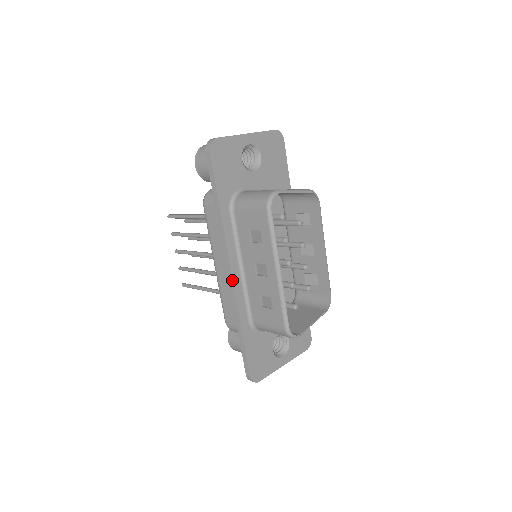
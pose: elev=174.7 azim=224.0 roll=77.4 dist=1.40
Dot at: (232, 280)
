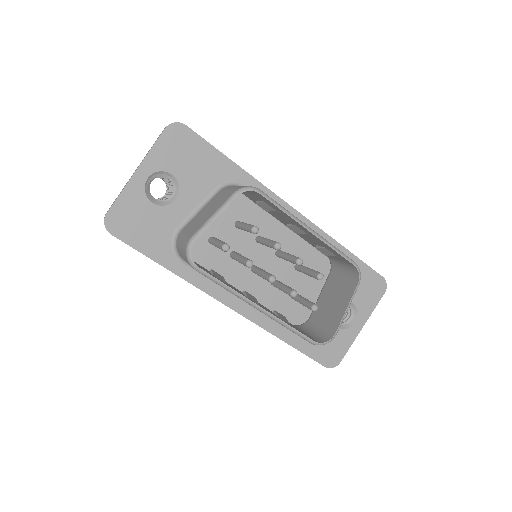
Dot at: occluded
